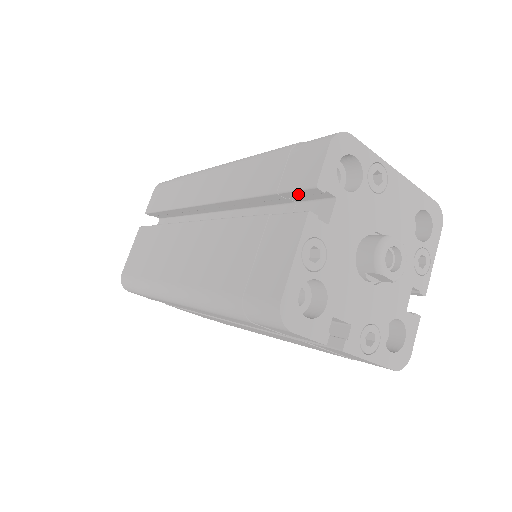
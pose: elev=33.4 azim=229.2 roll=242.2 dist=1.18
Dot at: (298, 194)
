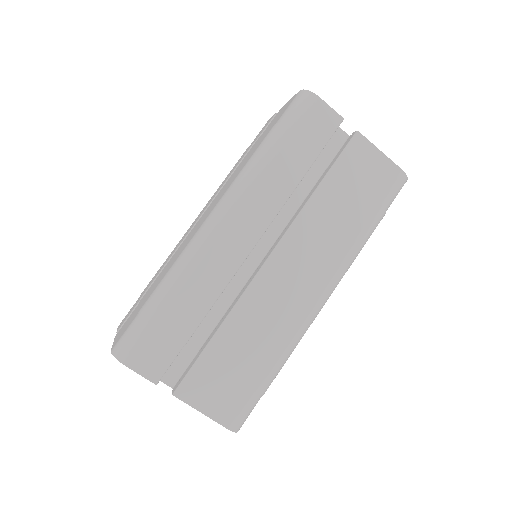
Dot at: occluded
